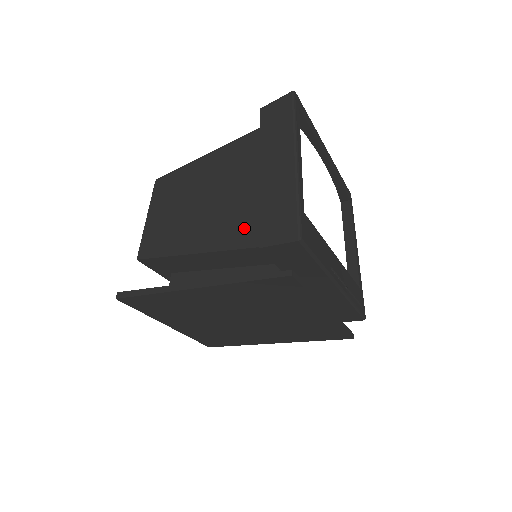
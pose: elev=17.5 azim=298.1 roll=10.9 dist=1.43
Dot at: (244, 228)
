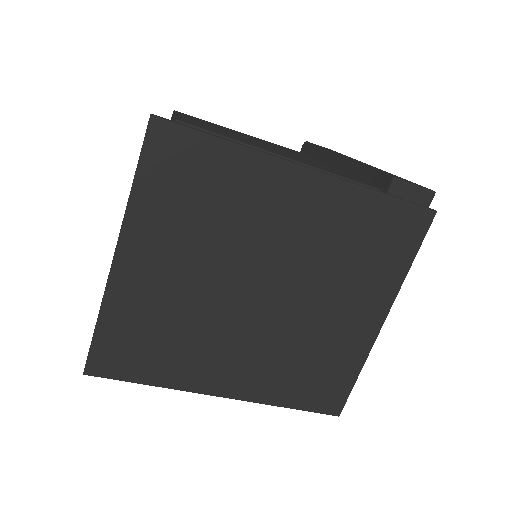
Dot at: occluded
